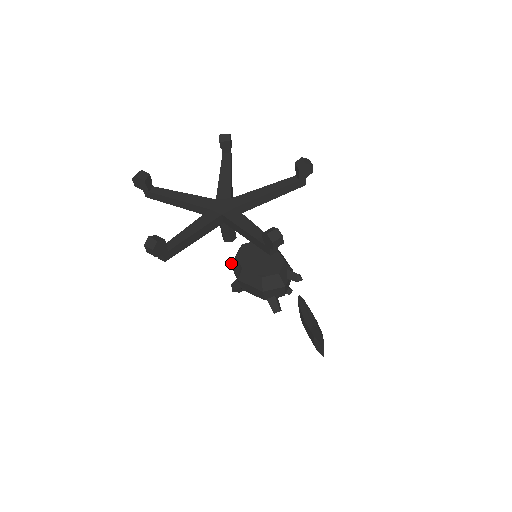
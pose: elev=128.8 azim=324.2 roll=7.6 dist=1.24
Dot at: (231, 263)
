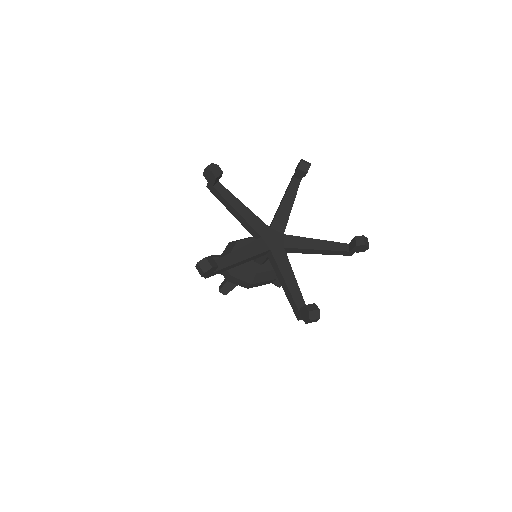
Dot at: (231, 275)
